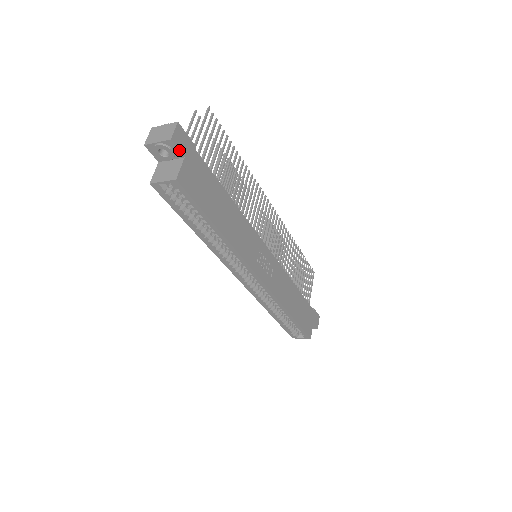
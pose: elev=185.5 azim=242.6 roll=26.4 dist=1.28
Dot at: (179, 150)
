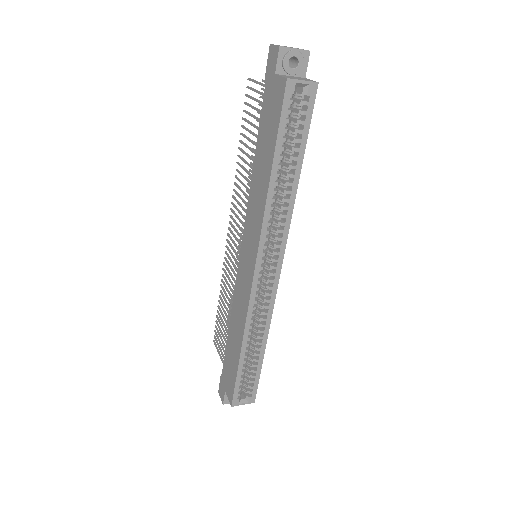
Dot at: occluded
